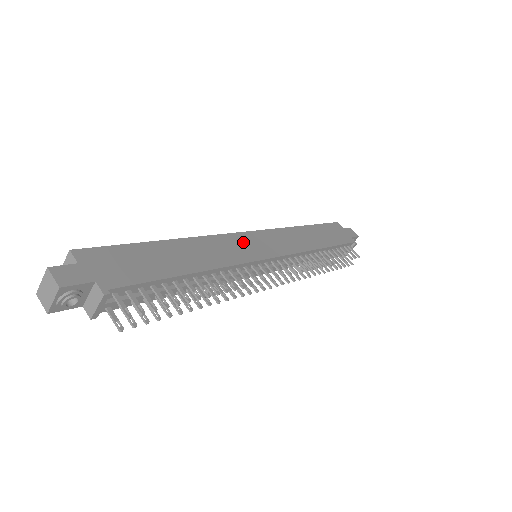
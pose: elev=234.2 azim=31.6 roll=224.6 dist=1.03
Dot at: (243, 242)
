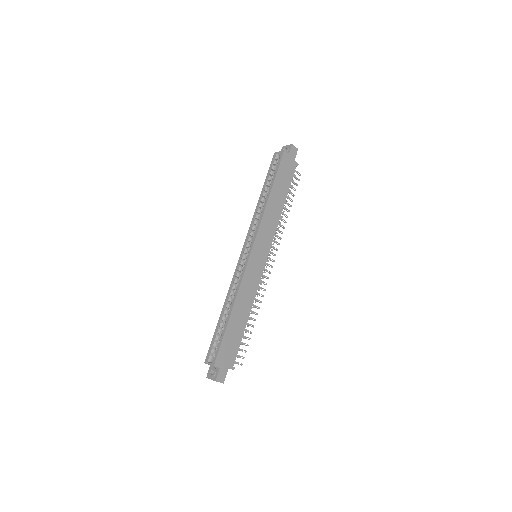
Dot at: (253, 266)
